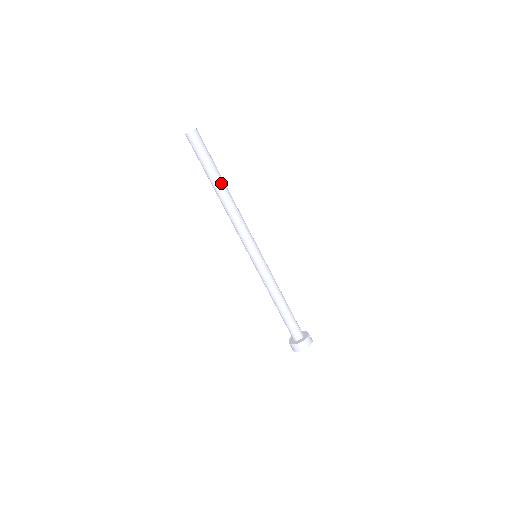
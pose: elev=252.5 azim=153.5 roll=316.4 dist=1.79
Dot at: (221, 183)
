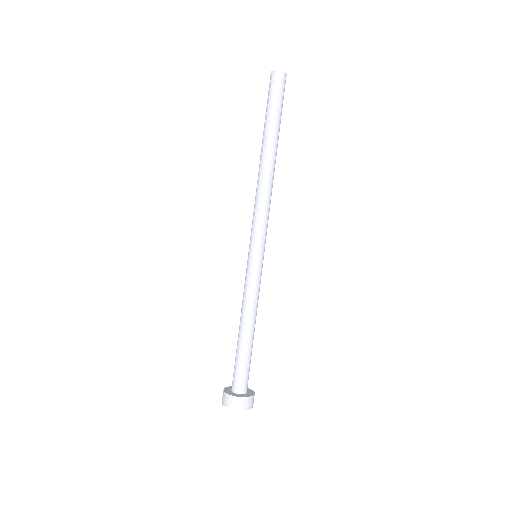
Dot at: (268, 145)
